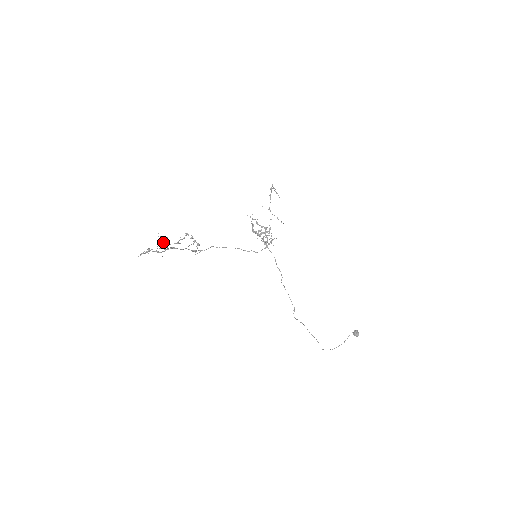
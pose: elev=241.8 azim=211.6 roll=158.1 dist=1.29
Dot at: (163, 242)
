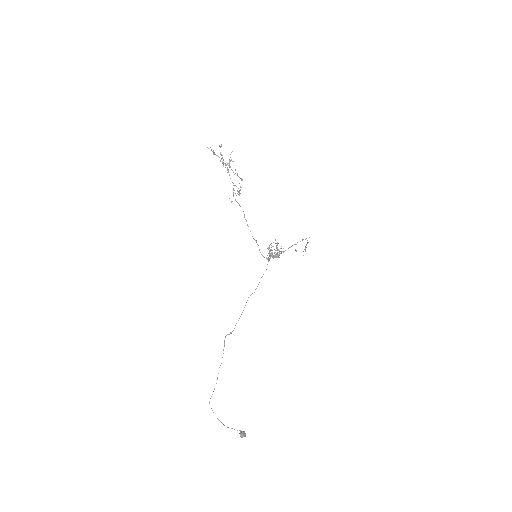
Dot at: (229, 160)
